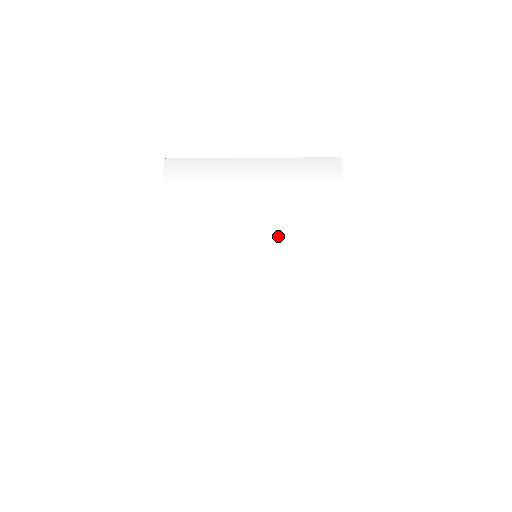
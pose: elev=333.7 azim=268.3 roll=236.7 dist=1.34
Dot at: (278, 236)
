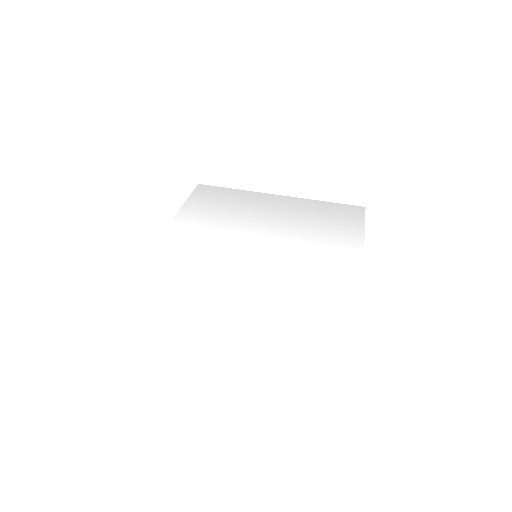
Dot at: (284, 246)
